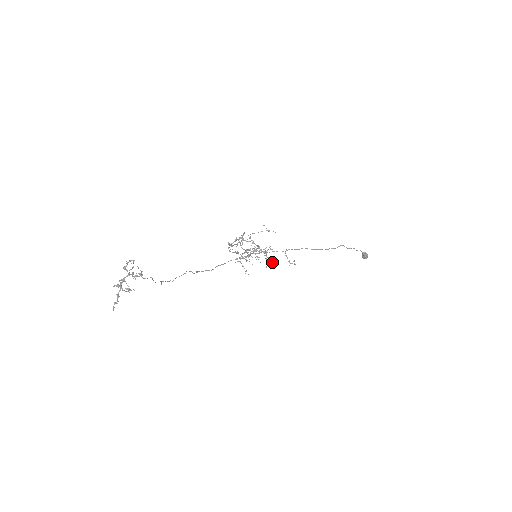
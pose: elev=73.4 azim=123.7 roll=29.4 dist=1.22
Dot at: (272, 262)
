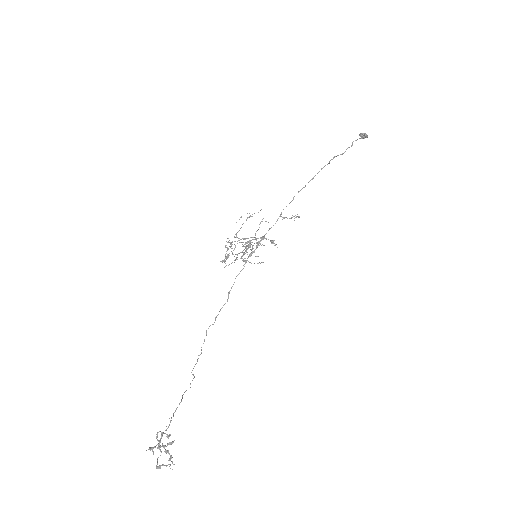
Dot at: occluded
